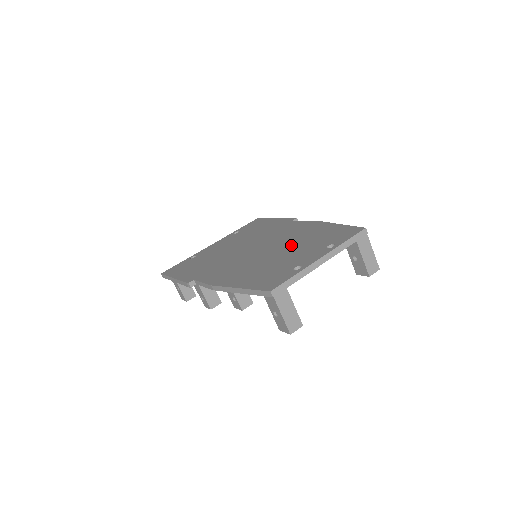
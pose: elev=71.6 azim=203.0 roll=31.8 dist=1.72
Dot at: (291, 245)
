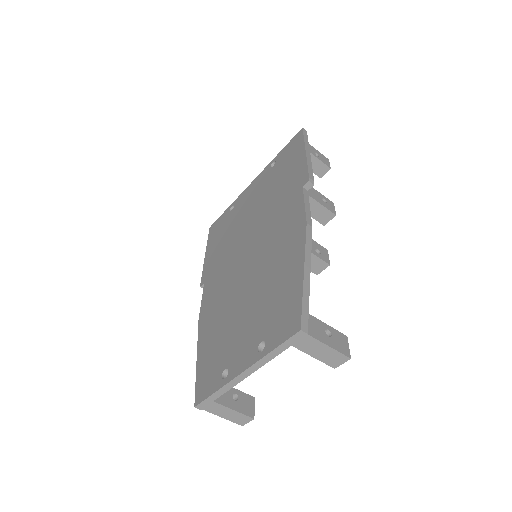
Dot at: (257, 288)
